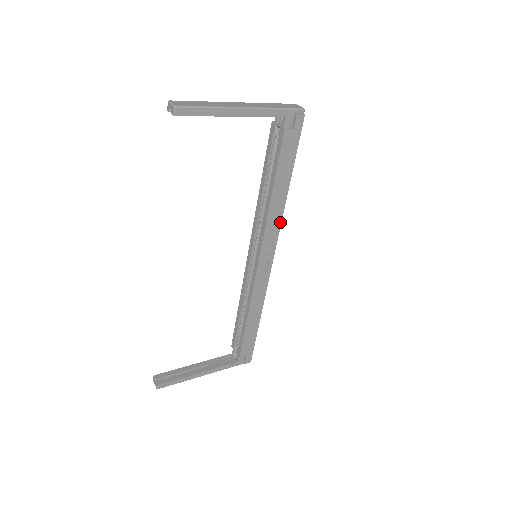
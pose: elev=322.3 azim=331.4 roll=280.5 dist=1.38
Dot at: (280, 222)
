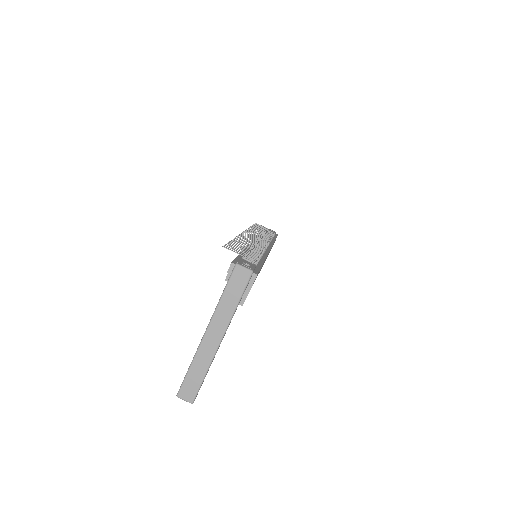
Dot at: occluded
